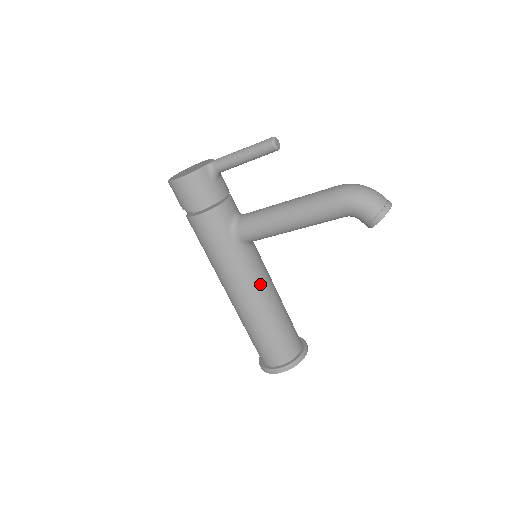
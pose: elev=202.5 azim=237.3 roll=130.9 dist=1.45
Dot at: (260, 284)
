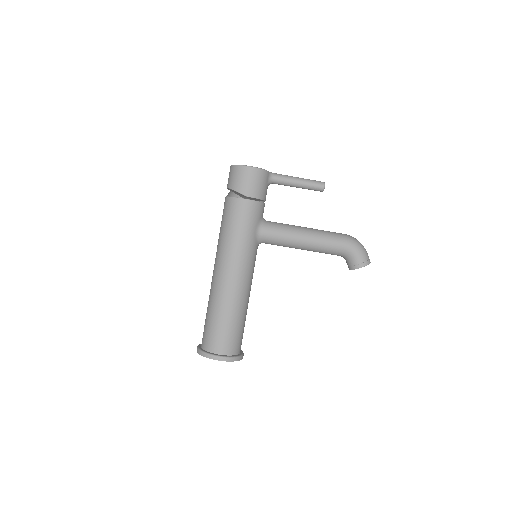
Dot at: (251, 277)
